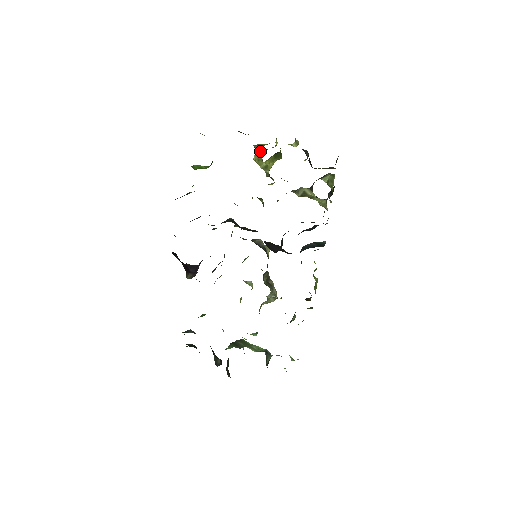
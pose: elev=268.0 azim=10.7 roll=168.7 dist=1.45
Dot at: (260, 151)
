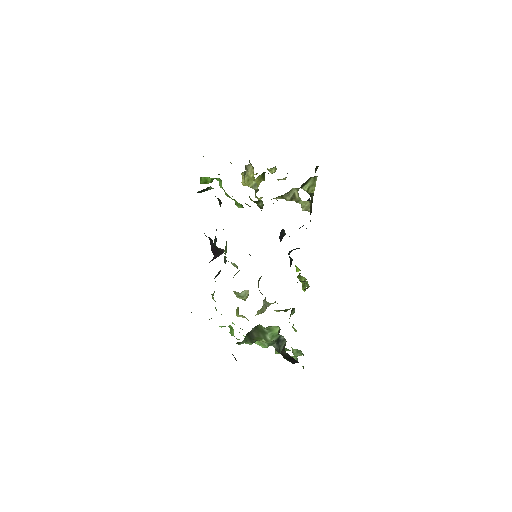
Dot at: (252, 170)
